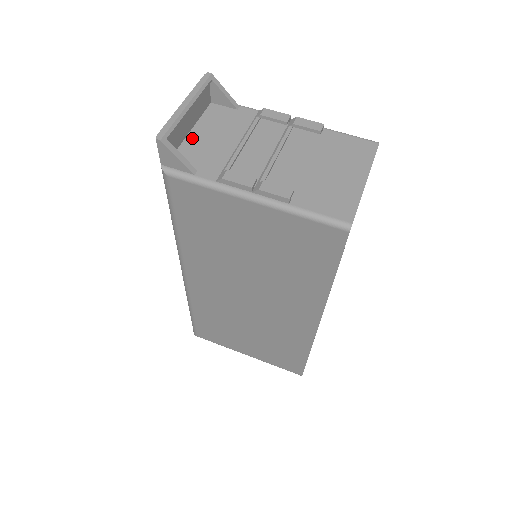
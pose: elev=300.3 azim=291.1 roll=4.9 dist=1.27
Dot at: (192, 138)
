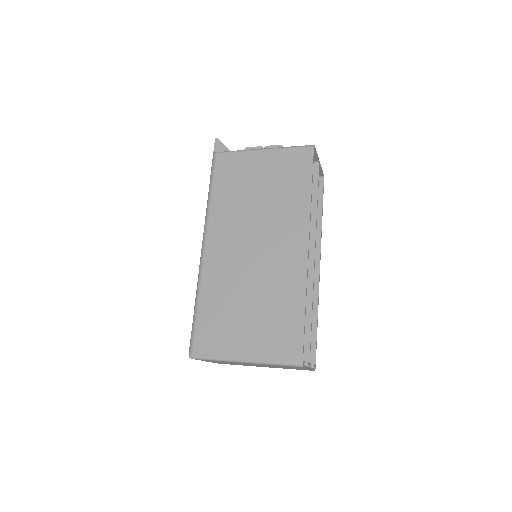
Dot at: occluded
